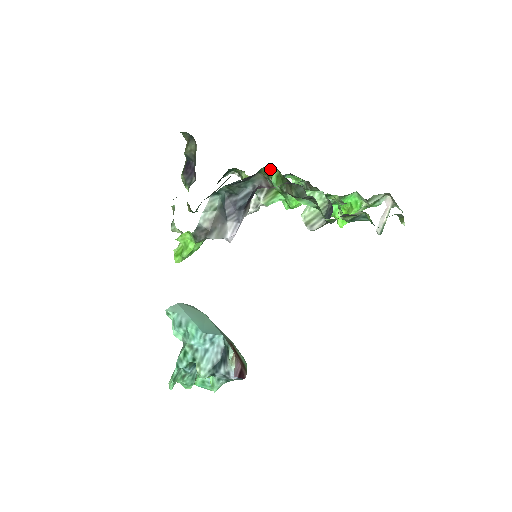
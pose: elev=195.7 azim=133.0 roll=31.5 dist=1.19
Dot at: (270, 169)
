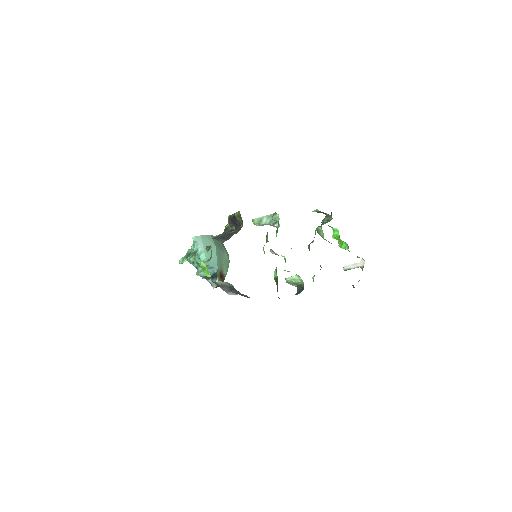
Dot at: (276, 269)
